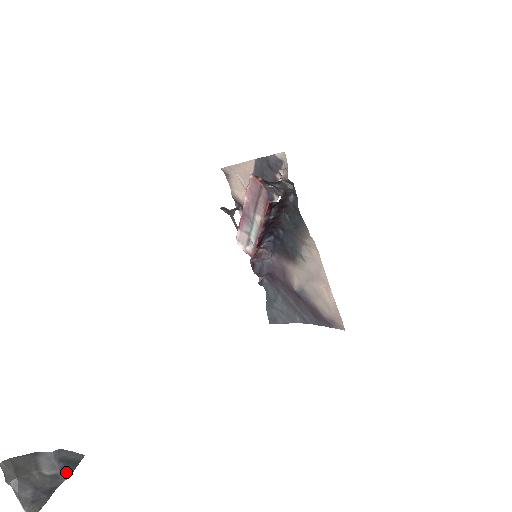
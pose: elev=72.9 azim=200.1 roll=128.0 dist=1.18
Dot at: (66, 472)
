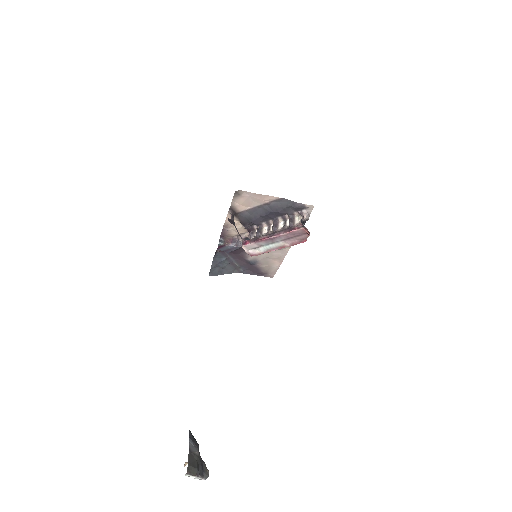
Dot at: (198, 445)
